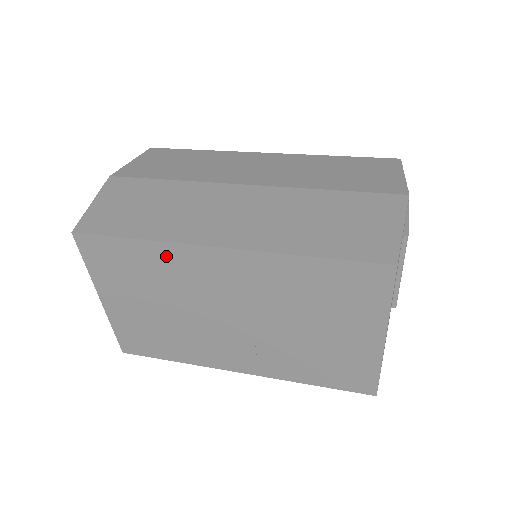
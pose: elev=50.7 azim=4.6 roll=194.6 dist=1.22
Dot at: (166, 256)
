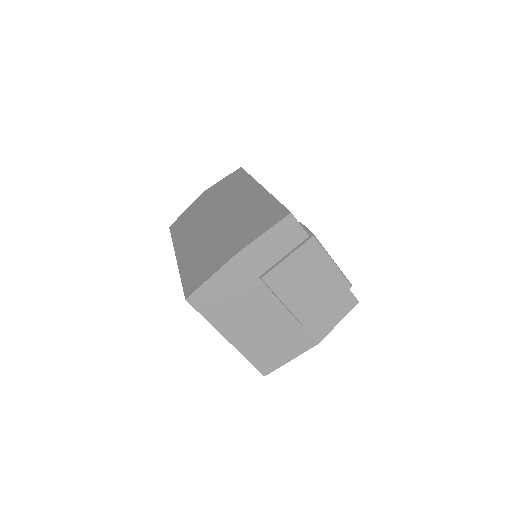
Dot at: occluded
